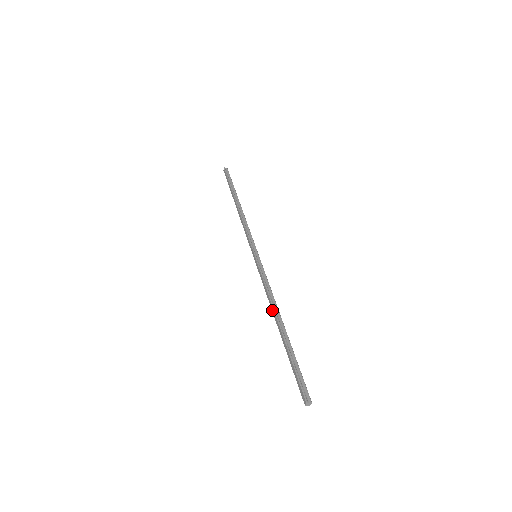
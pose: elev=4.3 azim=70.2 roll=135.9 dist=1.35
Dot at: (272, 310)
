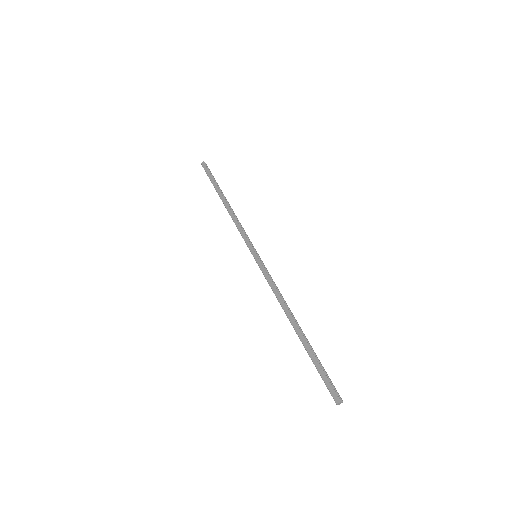
Dot at: (285, 311)
